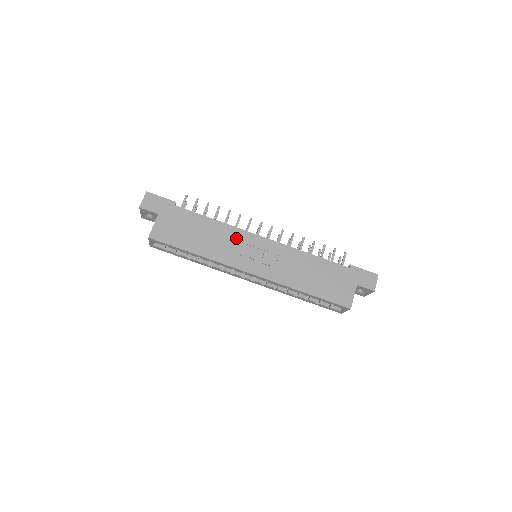
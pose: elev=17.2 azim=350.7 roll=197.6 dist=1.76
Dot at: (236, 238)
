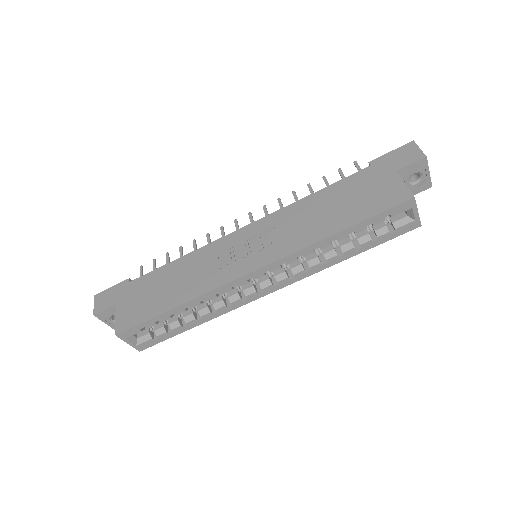
Dot at: (213, 254)
